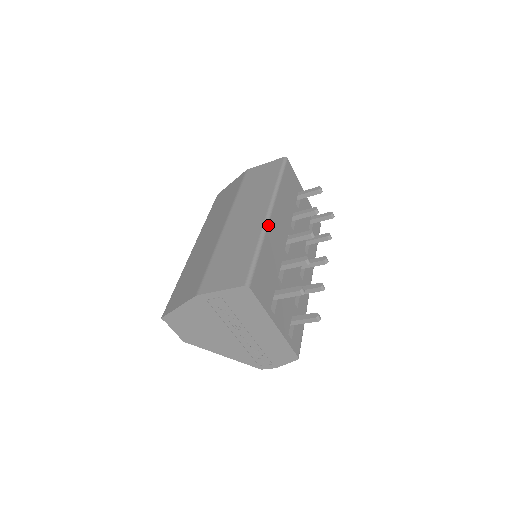
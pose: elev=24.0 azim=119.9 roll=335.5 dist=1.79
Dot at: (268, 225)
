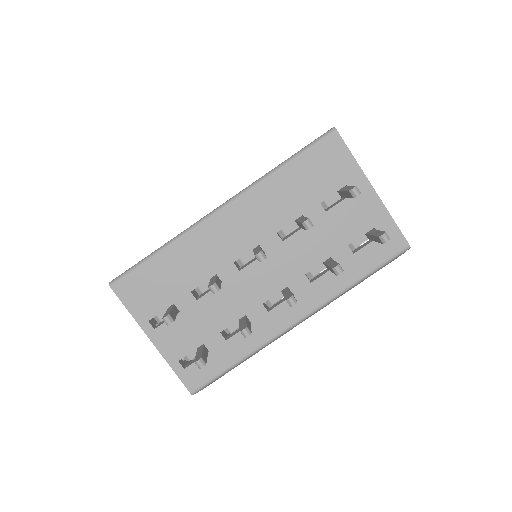
Dot at: (202, 224)
